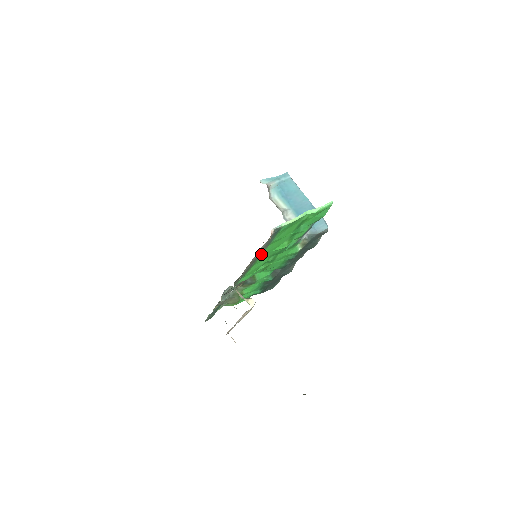
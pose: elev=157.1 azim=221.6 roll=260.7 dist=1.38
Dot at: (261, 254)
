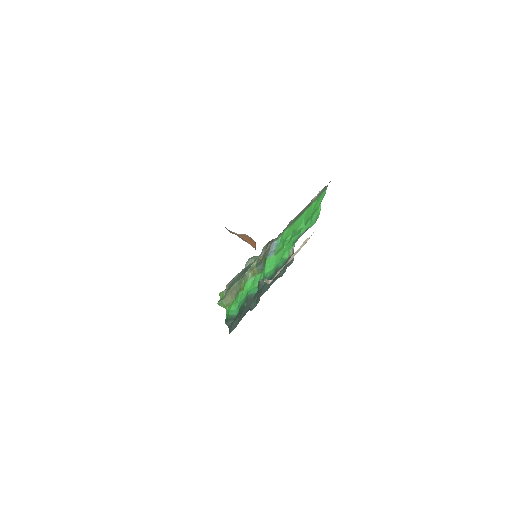
Dot at: (309, 206)
